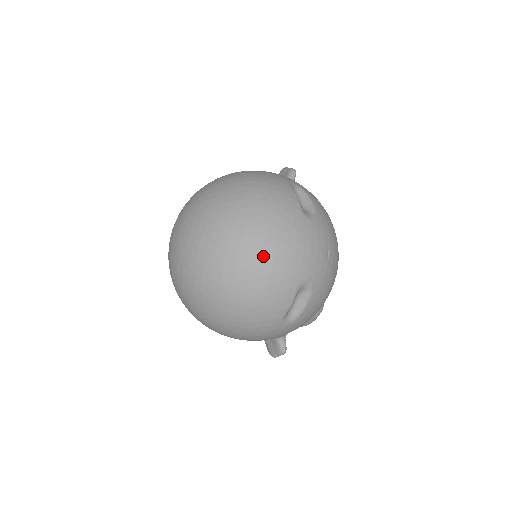
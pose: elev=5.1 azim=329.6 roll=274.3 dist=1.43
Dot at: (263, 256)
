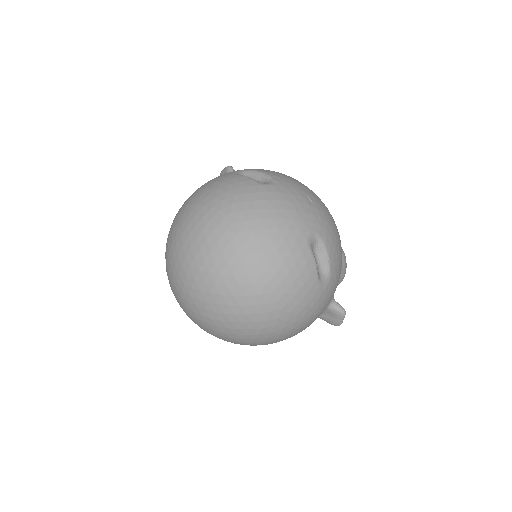
Dot at: (259, 241)
